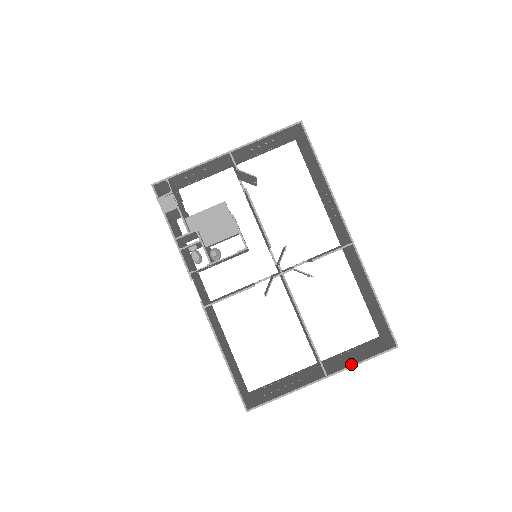
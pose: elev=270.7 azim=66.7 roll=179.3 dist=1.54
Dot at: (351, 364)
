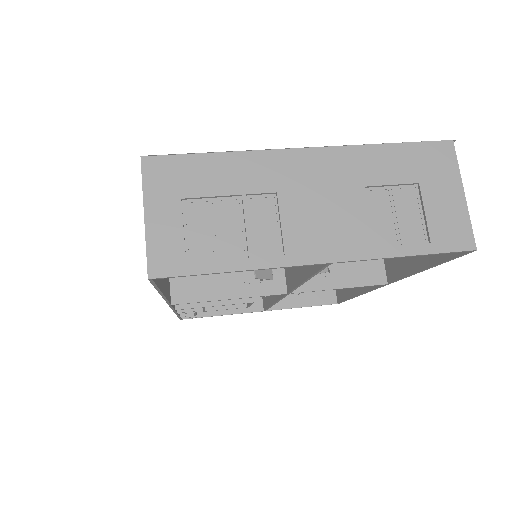
Dot at: (364, 152)
